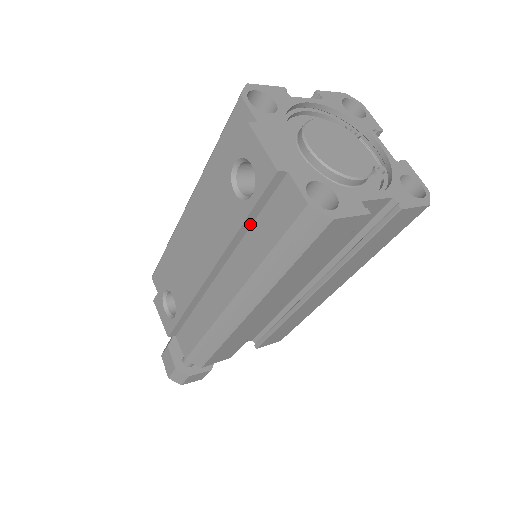
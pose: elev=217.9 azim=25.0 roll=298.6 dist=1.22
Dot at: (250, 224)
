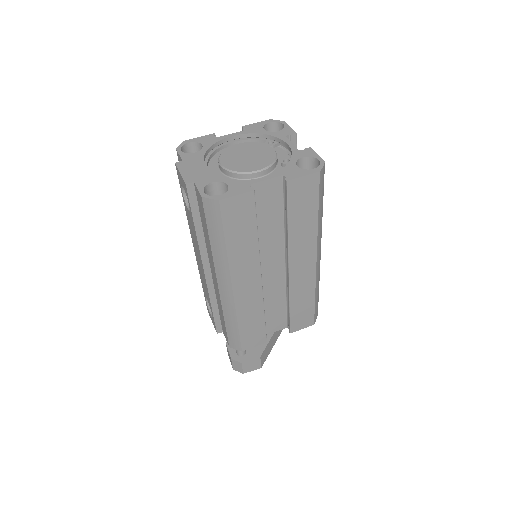
Dot at: (201, 225)
